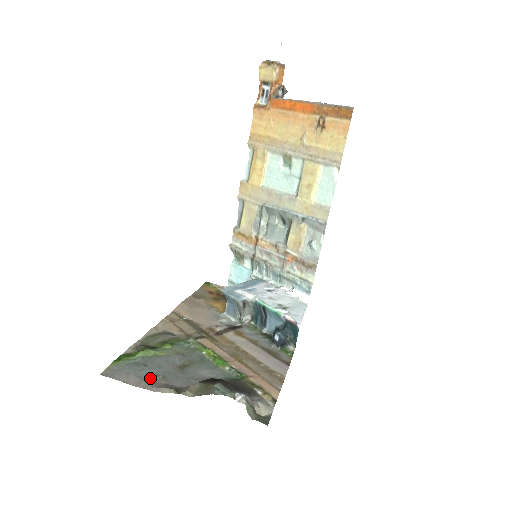
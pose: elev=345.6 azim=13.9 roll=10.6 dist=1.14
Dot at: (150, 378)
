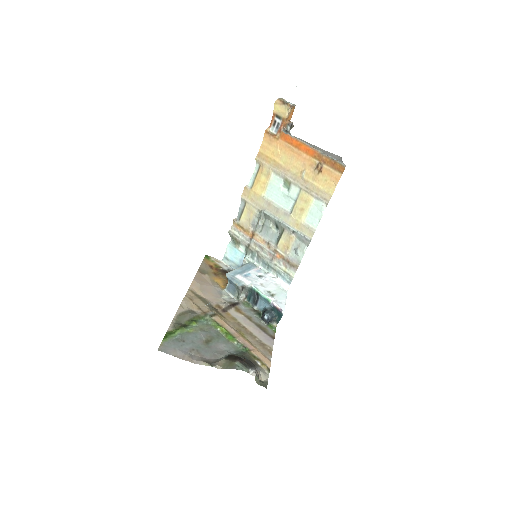
Dot at: (189, 352)
